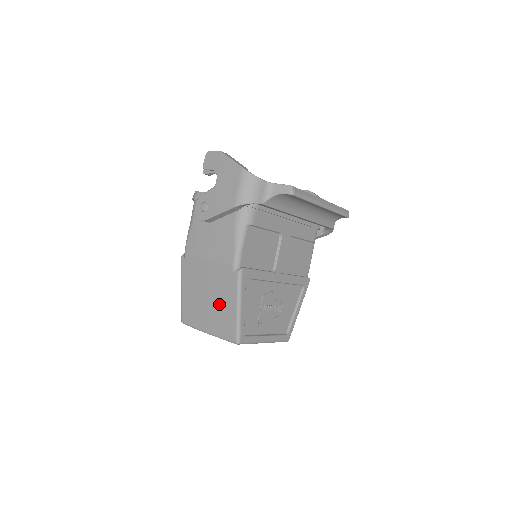
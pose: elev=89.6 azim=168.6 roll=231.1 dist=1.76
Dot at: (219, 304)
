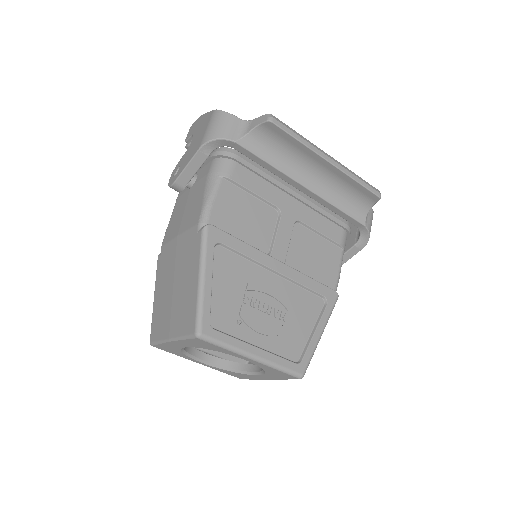
Dot at: (183, 287)
